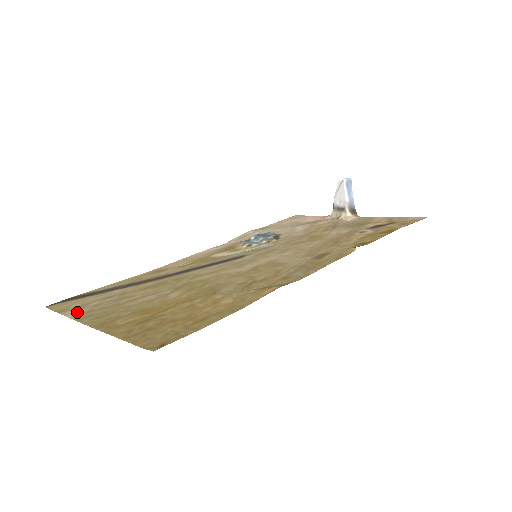
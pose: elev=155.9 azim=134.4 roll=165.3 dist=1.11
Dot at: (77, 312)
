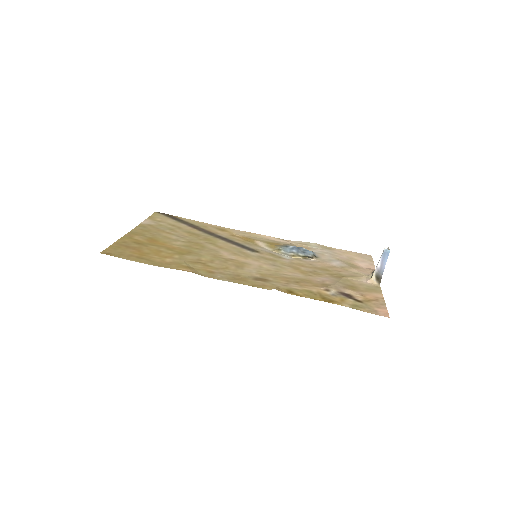
Dot at: (149, 222)
